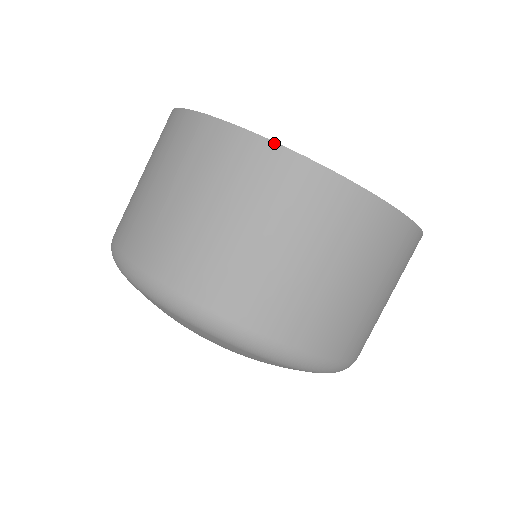
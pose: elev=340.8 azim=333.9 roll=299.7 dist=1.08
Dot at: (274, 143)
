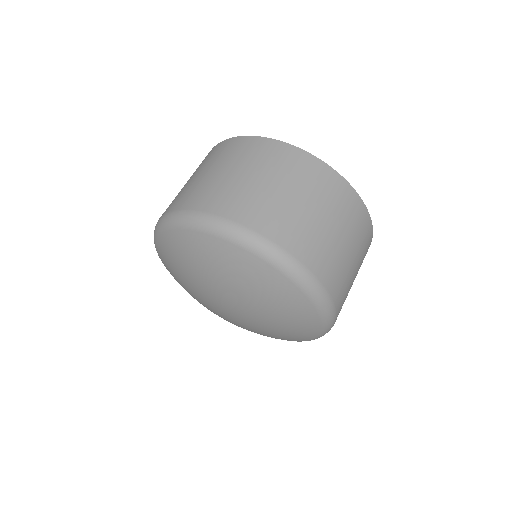
Dot at: (341, 176)
